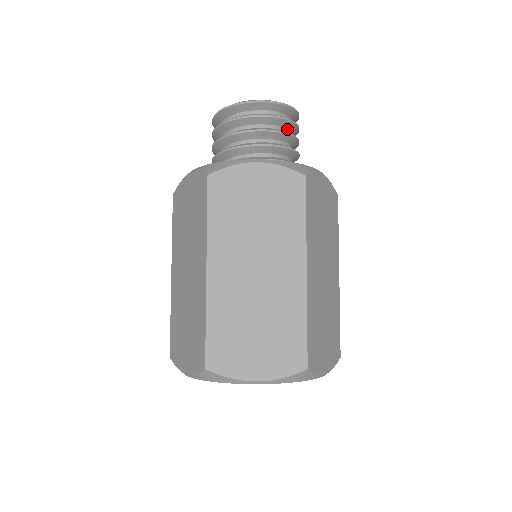
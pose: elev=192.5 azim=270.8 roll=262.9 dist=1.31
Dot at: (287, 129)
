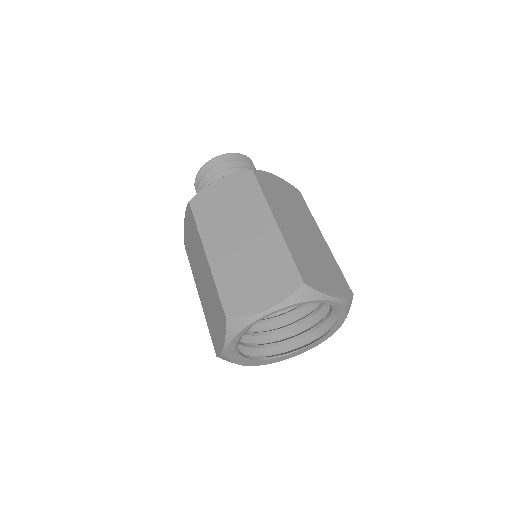
Dot at: occluded
